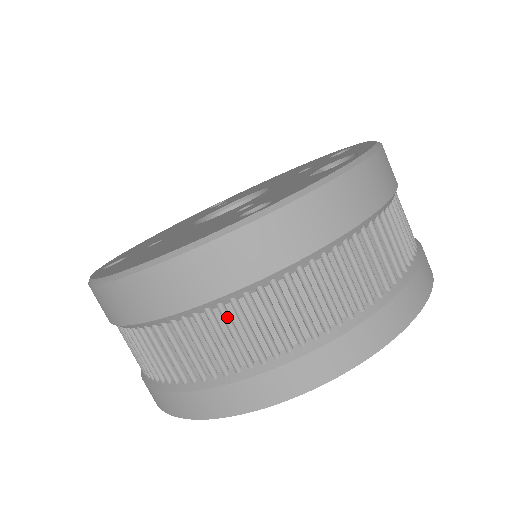
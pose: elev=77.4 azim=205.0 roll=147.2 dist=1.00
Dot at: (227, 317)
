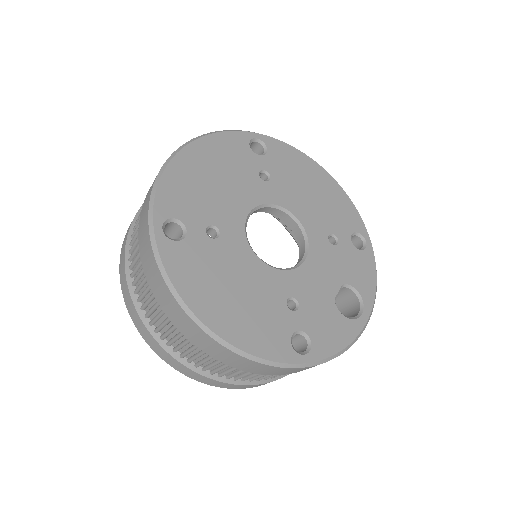
Dot at: occluded
